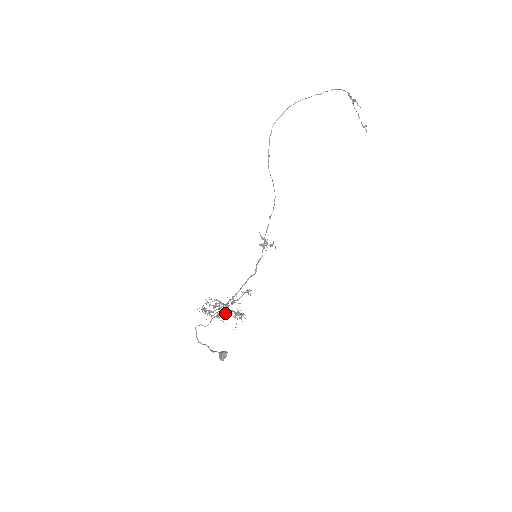
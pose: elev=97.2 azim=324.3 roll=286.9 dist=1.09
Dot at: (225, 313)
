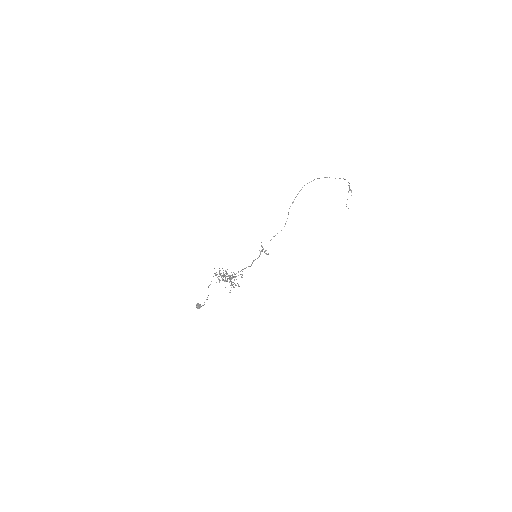
Dot at: (229, 281)
